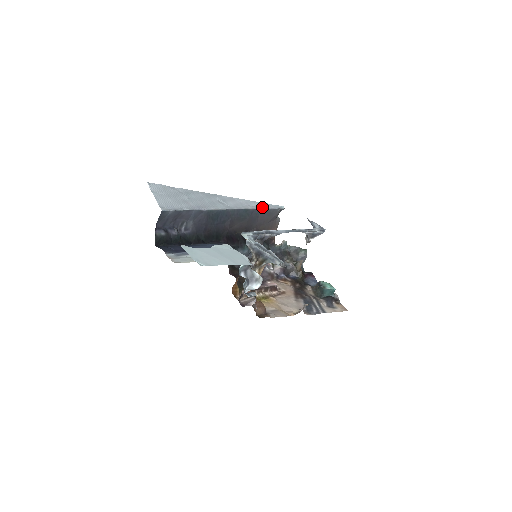
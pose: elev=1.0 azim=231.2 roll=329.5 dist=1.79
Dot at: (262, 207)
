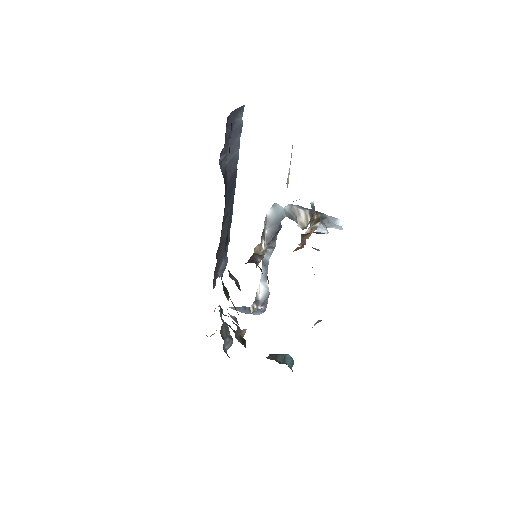
Dot at: occluded
